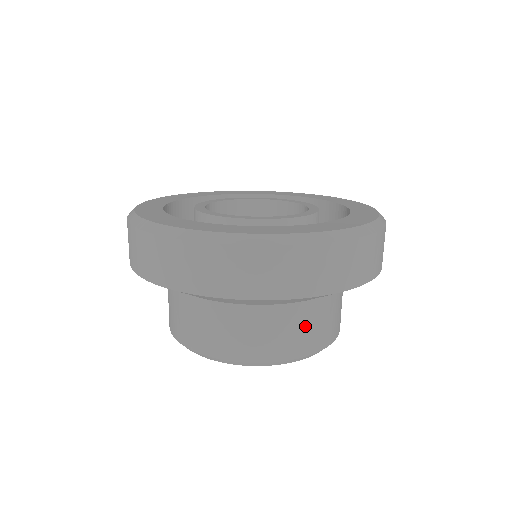
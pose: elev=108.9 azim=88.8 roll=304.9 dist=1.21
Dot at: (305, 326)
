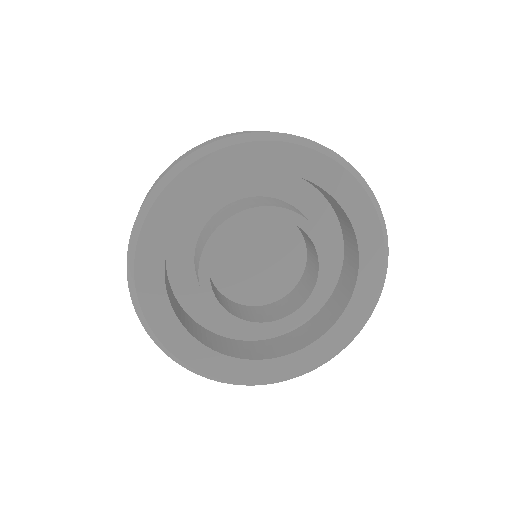
Dot at: occluded
